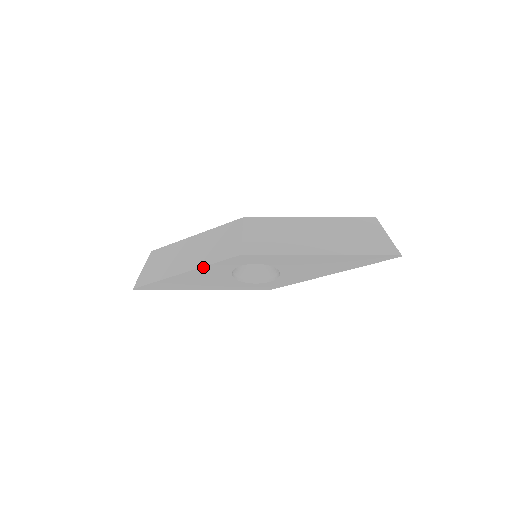
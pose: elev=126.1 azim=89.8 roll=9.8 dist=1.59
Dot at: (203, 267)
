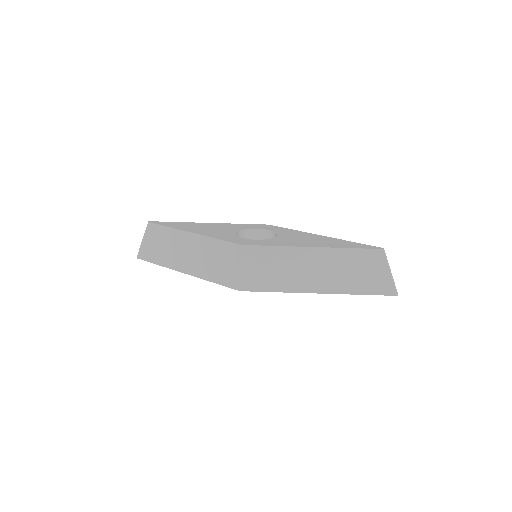
Dot at: (203, 279)
